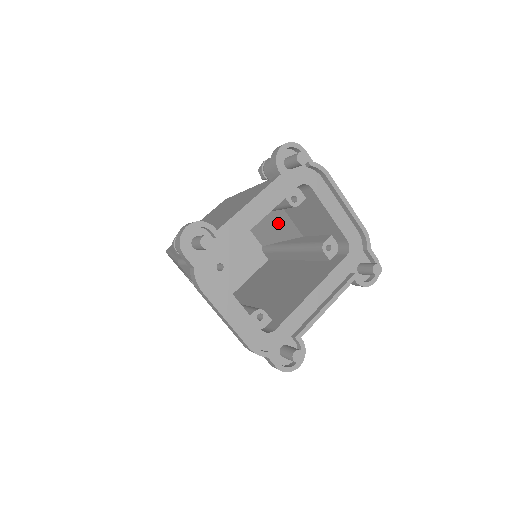
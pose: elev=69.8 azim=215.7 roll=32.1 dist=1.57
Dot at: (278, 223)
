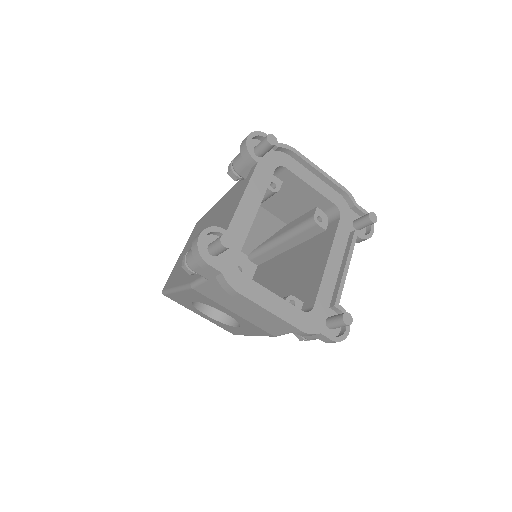
Dot at: (258, 223)
